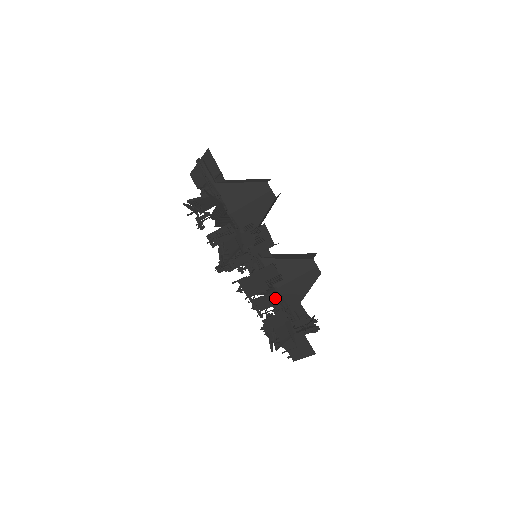
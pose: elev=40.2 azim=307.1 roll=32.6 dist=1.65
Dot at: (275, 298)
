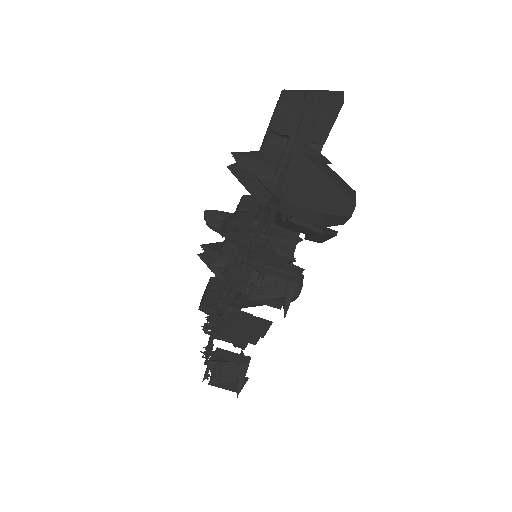
Dot at: (254, 339)
